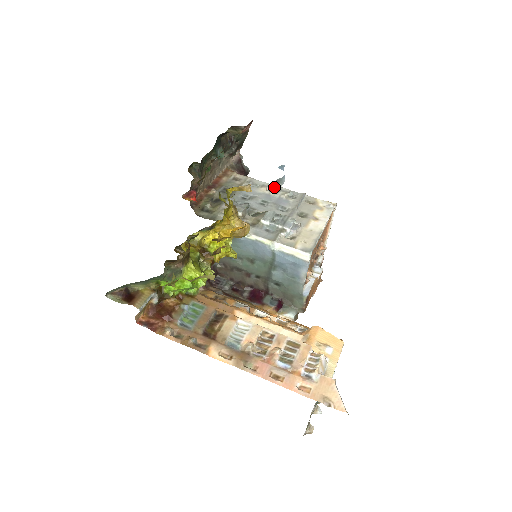
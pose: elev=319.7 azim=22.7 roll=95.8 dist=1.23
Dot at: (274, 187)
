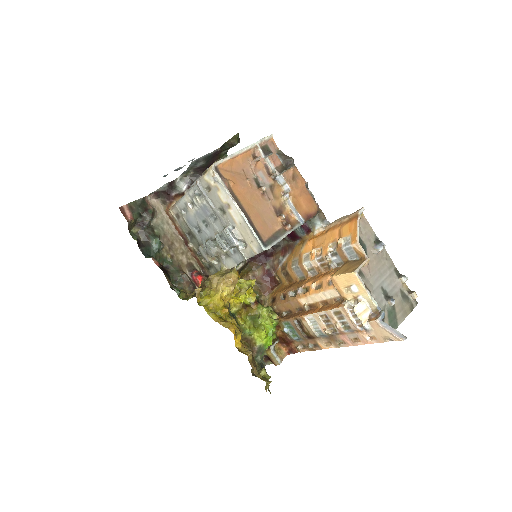
Dot at: (188, 199)
